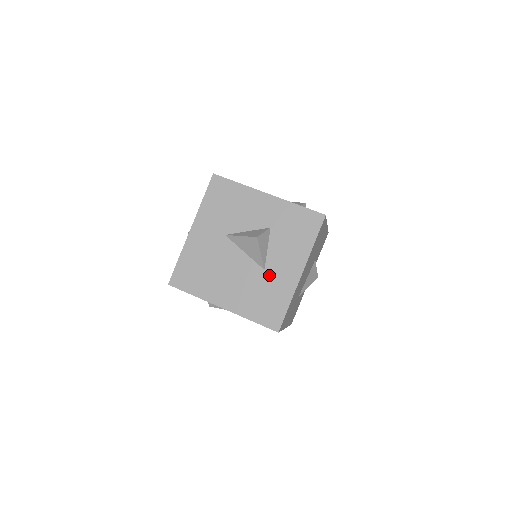
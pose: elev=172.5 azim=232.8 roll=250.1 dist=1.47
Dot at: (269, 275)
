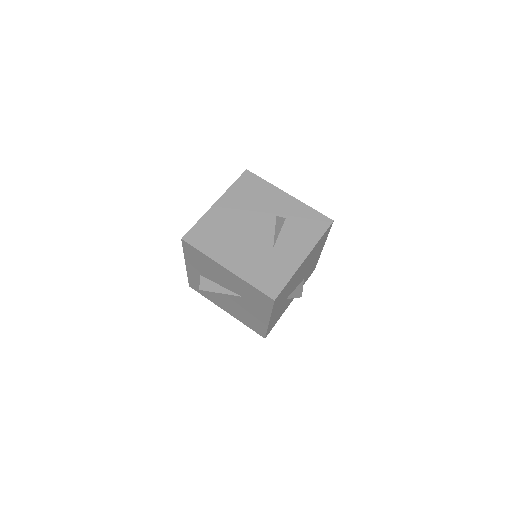
Dot at: (276, 253)
